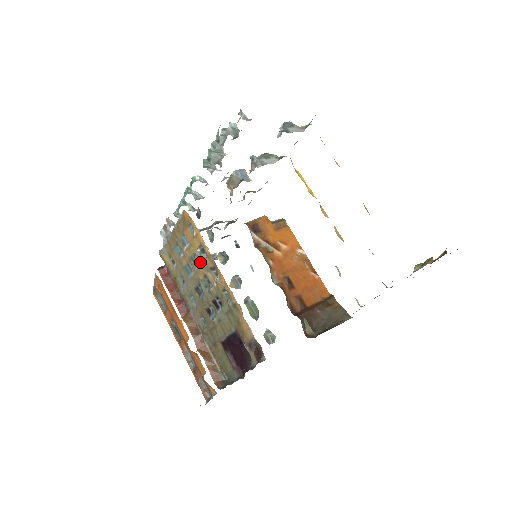
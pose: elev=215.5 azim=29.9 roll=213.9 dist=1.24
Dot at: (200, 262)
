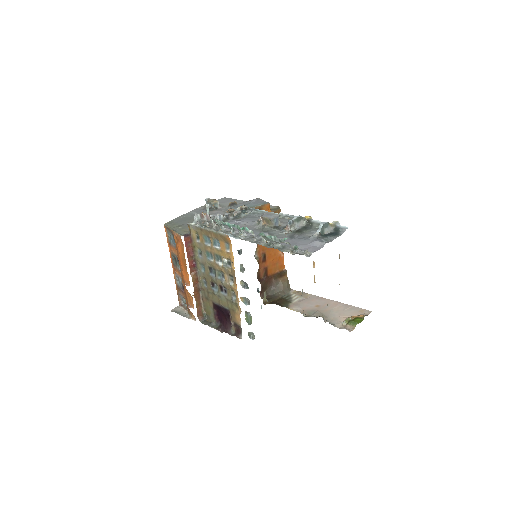
Dot at: (224, 267)
